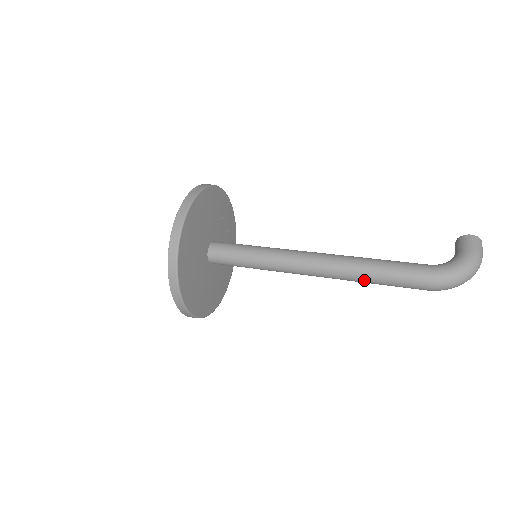
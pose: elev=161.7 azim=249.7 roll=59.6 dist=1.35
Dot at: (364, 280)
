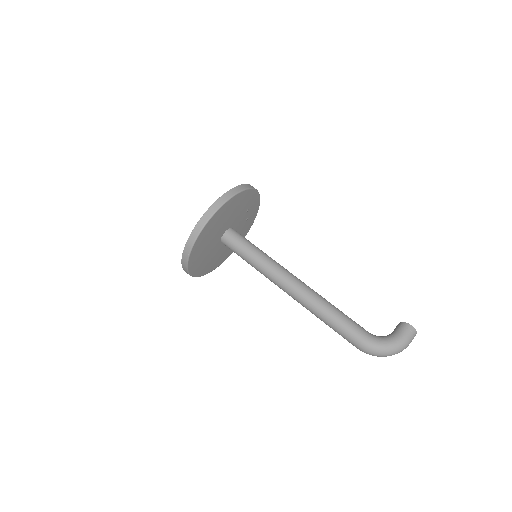
Dot at: (319, 318)
